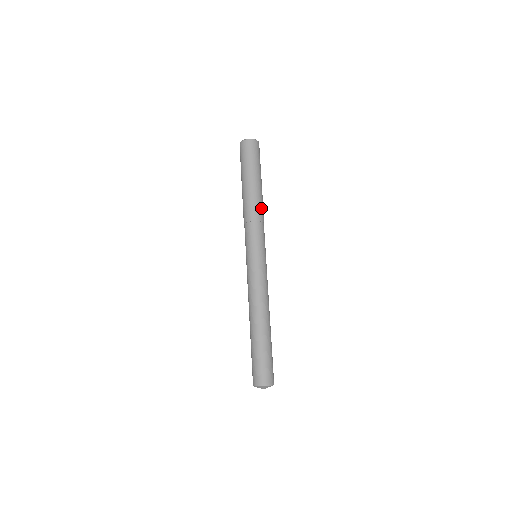
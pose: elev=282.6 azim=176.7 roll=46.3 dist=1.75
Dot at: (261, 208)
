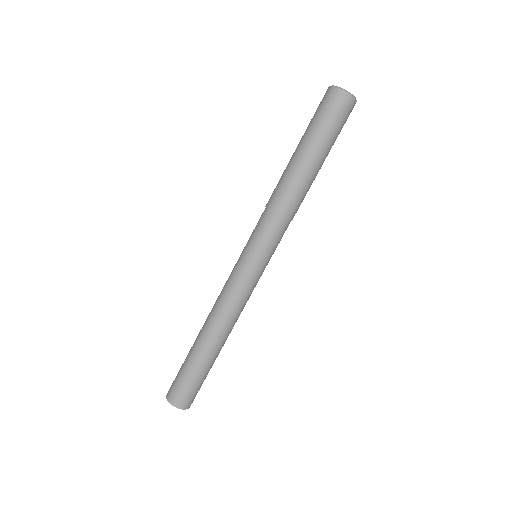
Dot at: (291, 197)
